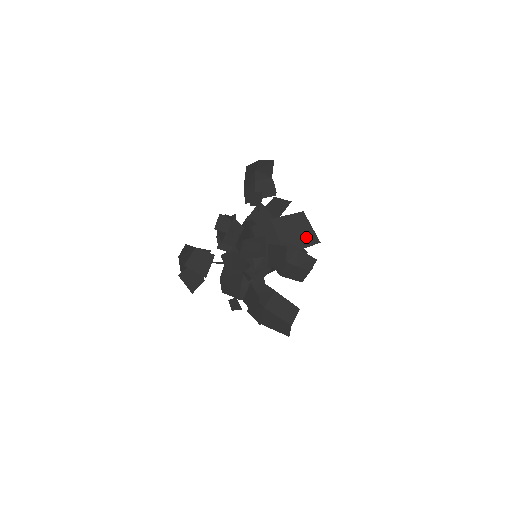
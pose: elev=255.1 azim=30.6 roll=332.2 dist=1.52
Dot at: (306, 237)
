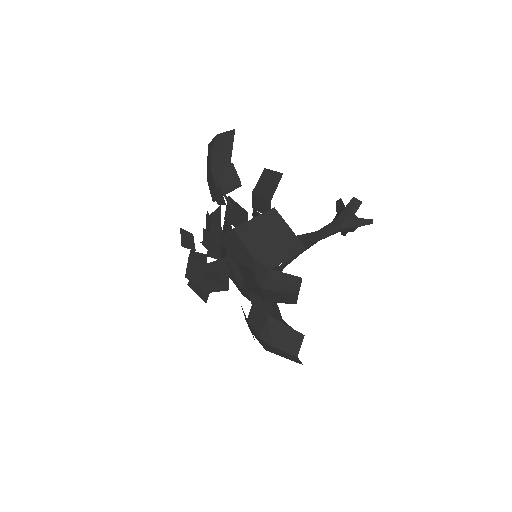
Dot at: (285, 244)
